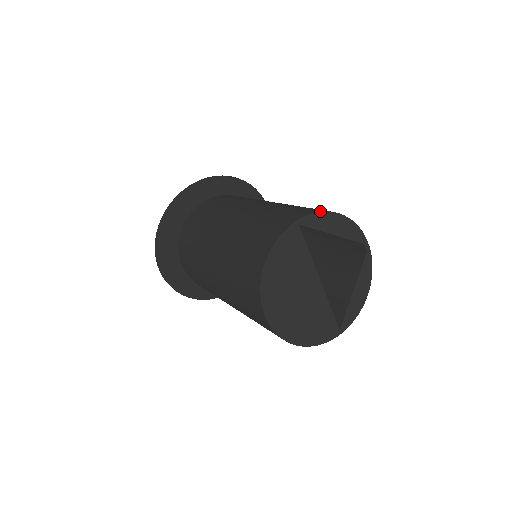
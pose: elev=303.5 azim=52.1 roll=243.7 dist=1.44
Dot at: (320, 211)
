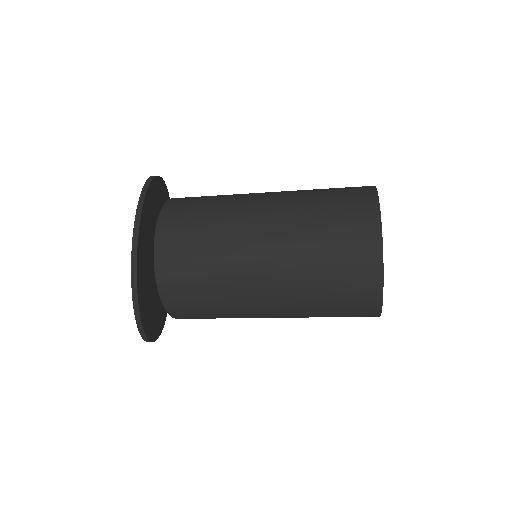
Dot at: (378, 201)
